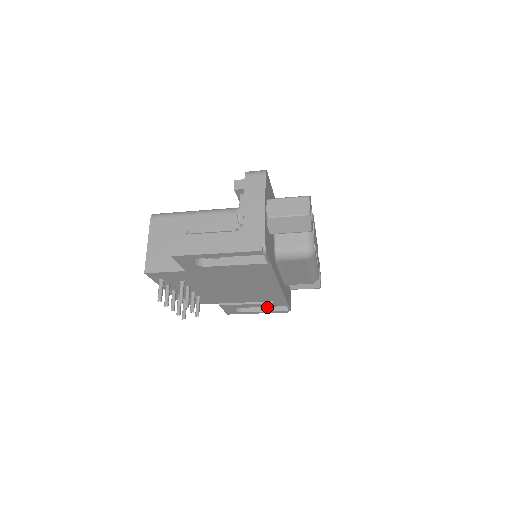
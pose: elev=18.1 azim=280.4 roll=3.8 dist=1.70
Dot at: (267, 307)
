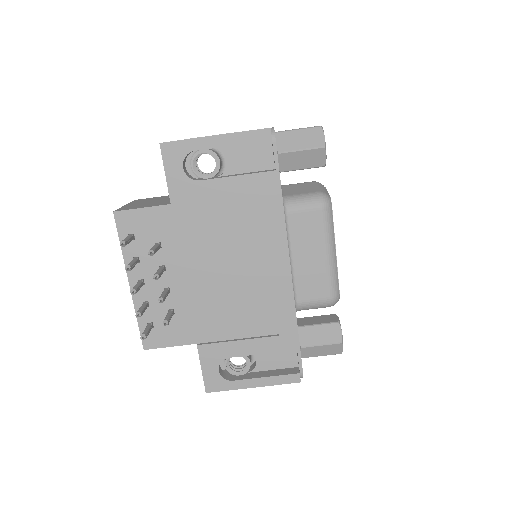
Dot at: (267, 373)
